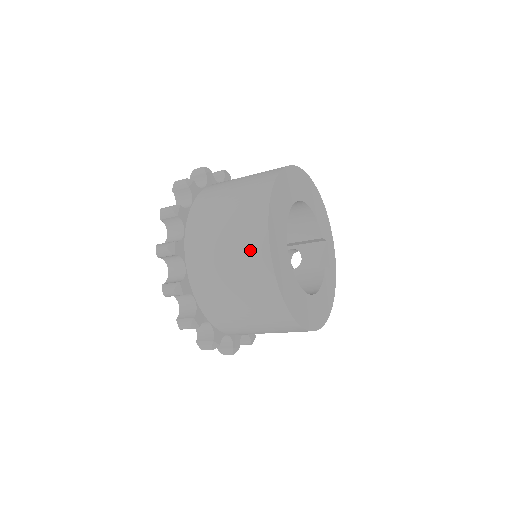
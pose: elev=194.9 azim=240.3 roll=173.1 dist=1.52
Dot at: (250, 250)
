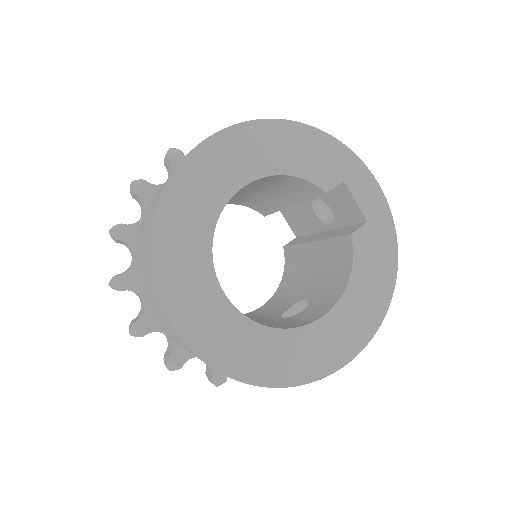
Dot at: (179, 341)
